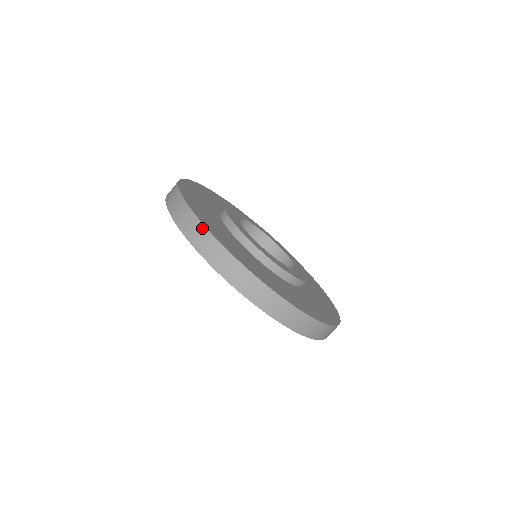
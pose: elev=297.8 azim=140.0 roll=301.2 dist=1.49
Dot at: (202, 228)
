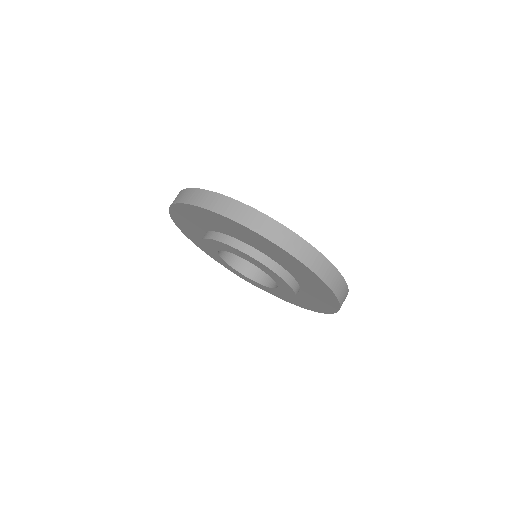
Dot at: (222, 197)
